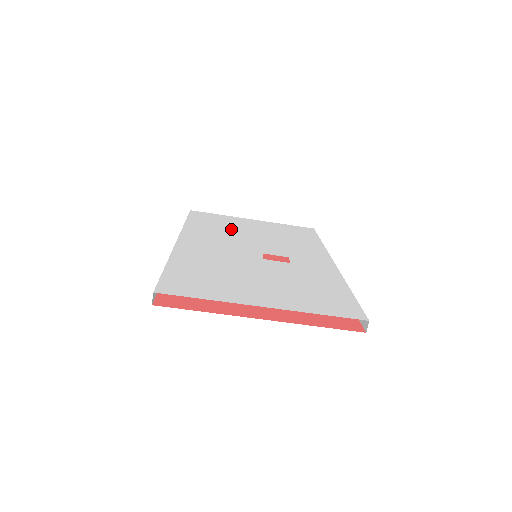
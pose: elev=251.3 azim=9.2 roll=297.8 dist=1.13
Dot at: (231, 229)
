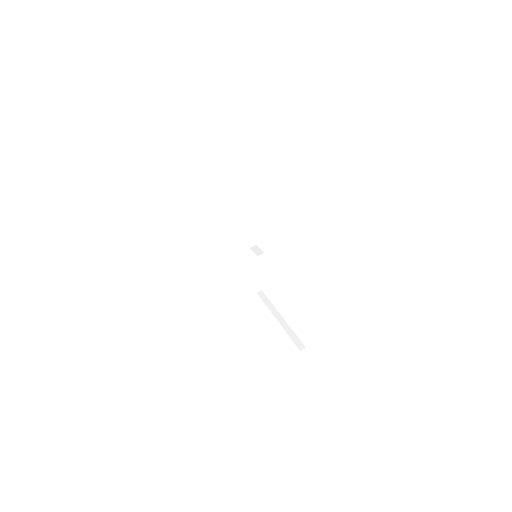
Dot at: occluded
